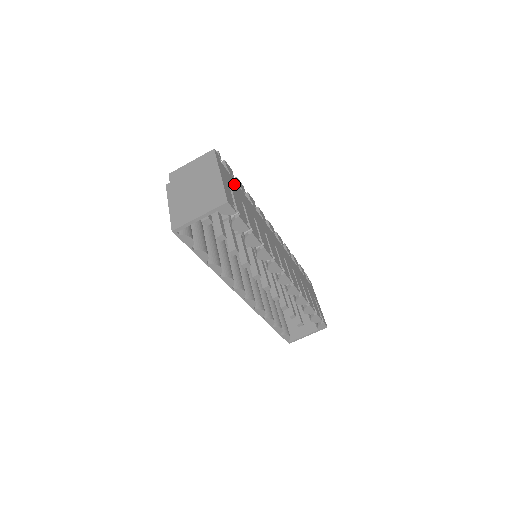
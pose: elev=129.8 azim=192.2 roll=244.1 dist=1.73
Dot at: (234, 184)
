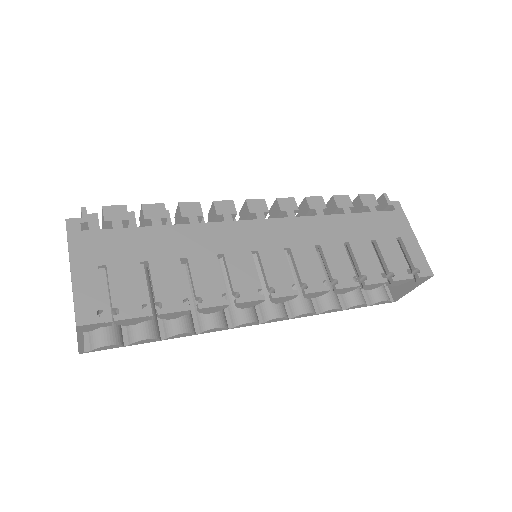
Dot at: (122, 240)
